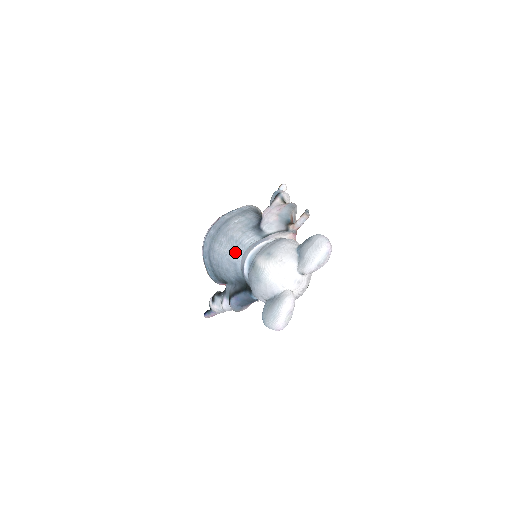
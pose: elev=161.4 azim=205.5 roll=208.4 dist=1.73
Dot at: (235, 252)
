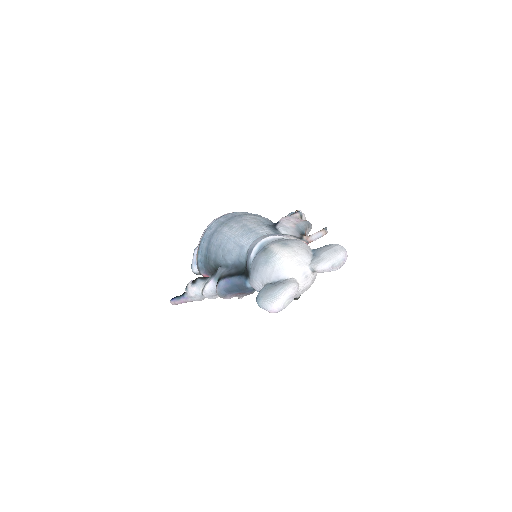
Dot at: (246, 236)
